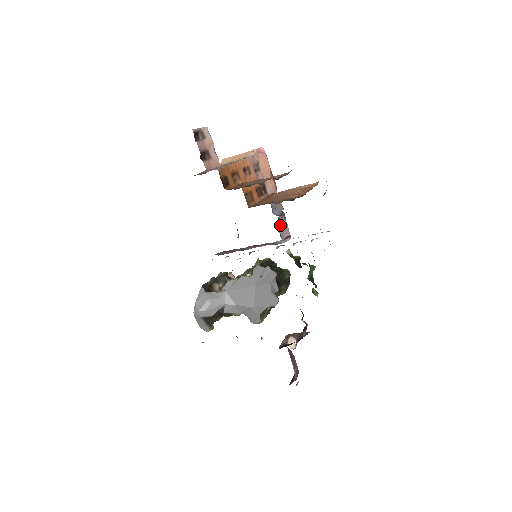
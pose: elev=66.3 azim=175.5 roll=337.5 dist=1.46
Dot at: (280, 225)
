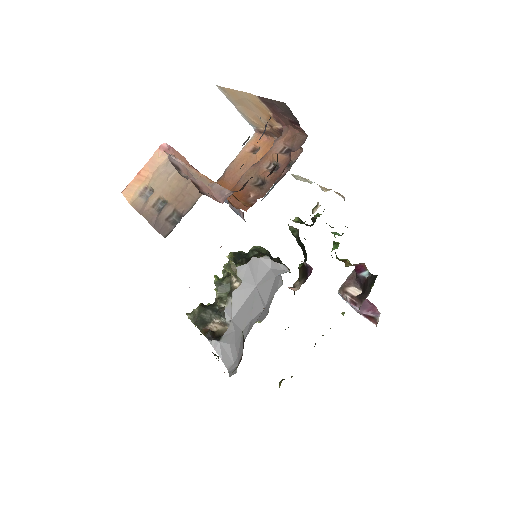
Dot at: (234, 210)
